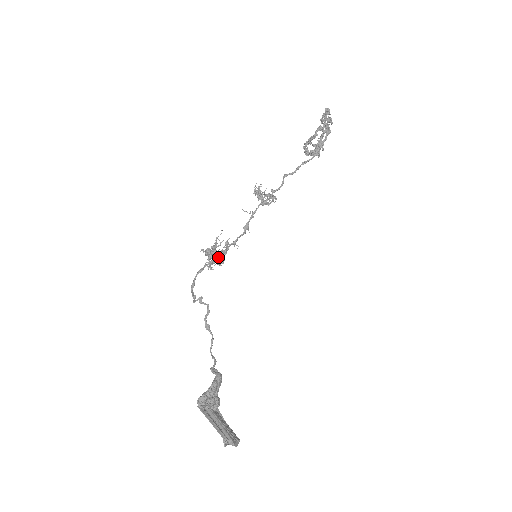
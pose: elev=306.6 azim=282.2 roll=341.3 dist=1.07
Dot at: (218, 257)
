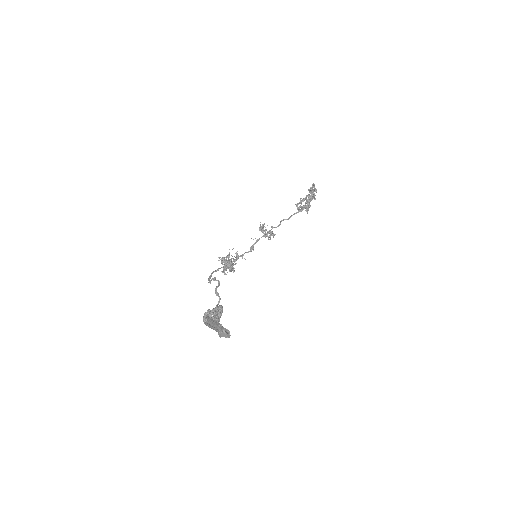
Dot at: (230, 263)
